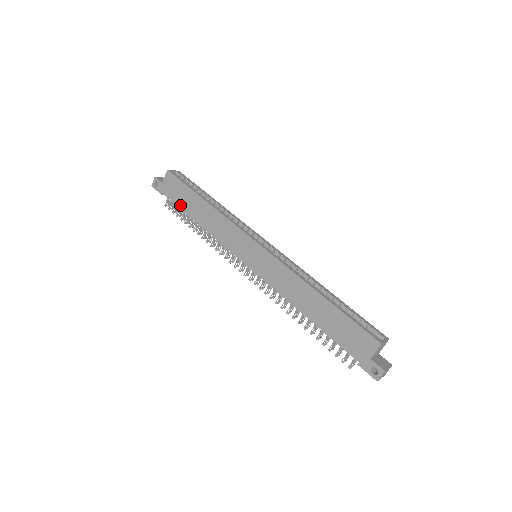
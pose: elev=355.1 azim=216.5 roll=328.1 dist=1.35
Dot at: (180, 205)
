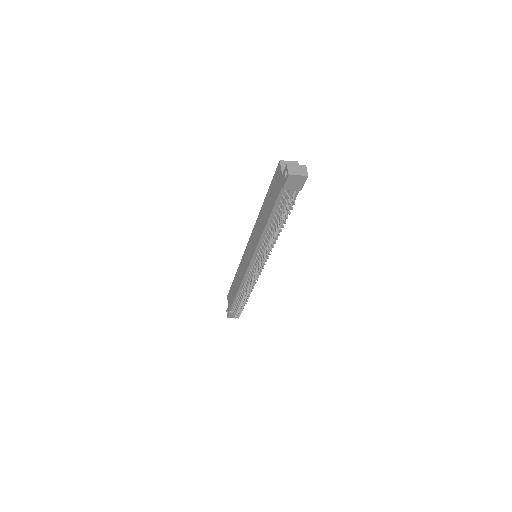
Dot at: (233, 300)
